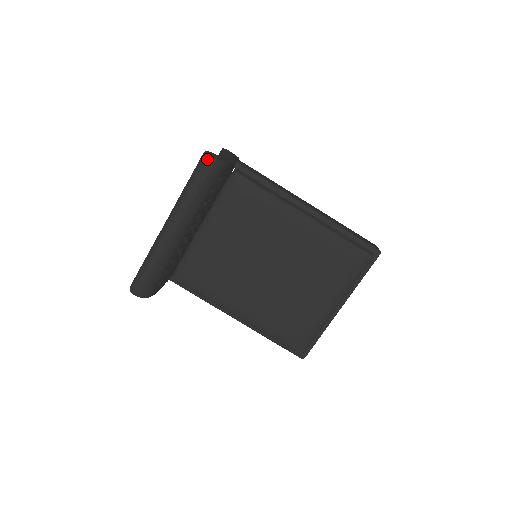
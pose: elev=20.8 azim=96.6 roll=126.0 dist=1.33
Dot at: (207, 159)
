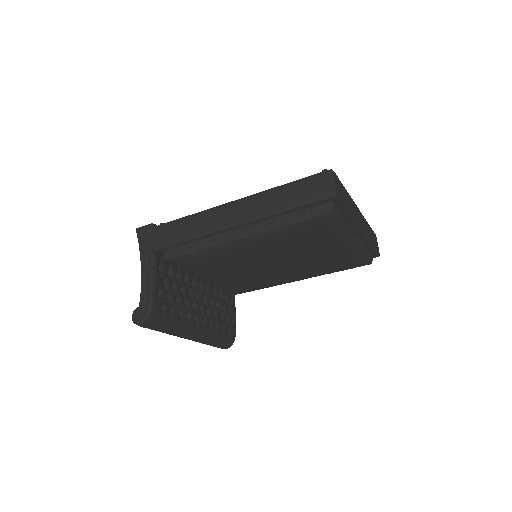
Dot at: occluded
